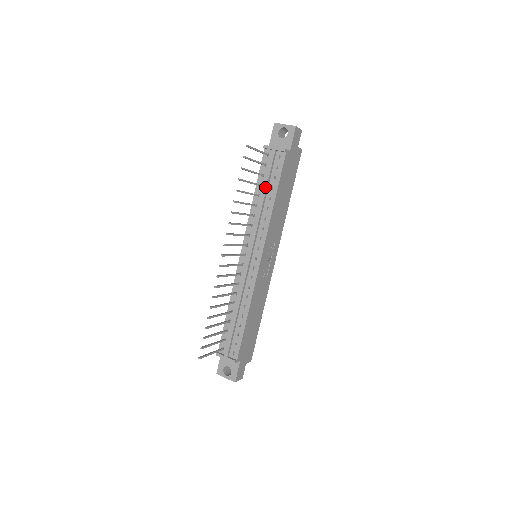
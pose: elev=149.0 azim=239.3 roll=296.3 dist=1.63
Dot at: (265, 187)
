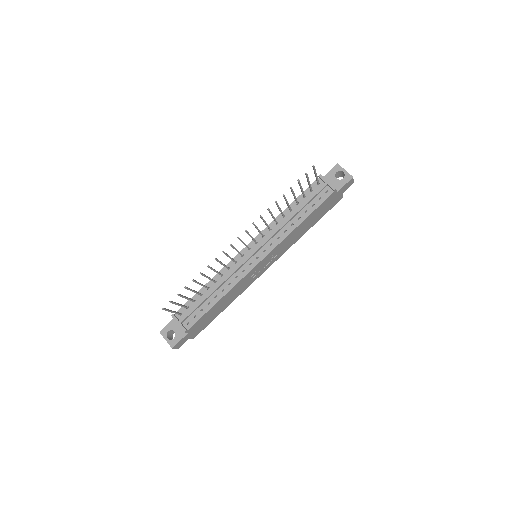
Dot at: (301, 207)
